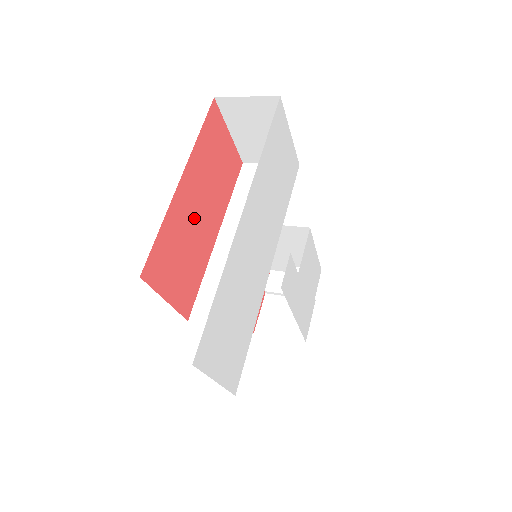
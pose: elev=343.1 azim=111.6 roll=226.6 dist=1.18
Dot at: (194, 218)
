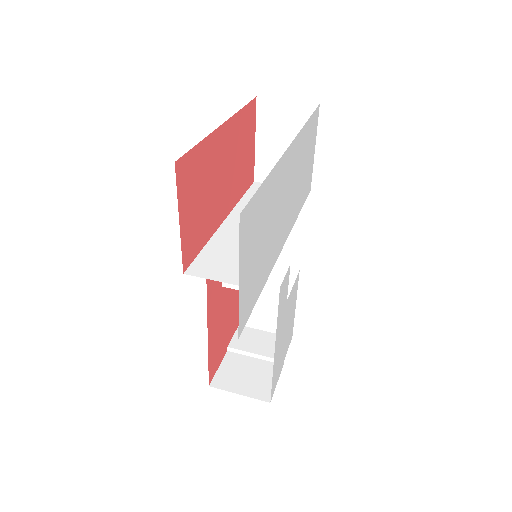
Dot at: (218, 174)
